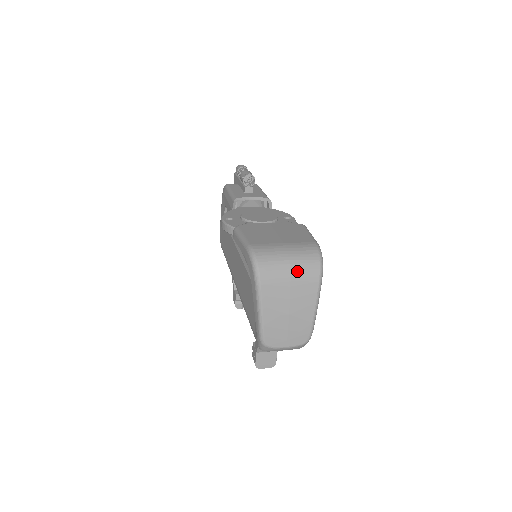
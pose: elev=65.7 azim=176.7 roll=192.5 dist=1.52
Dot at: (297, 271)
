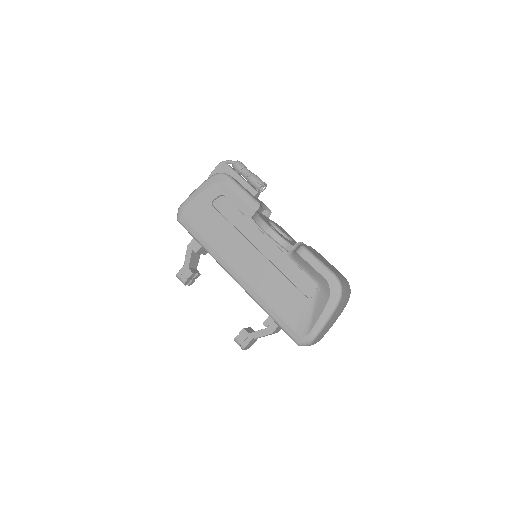
Dot at: (347, 297)
